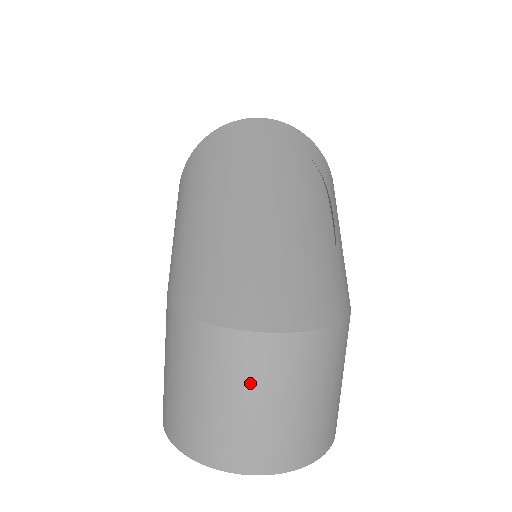
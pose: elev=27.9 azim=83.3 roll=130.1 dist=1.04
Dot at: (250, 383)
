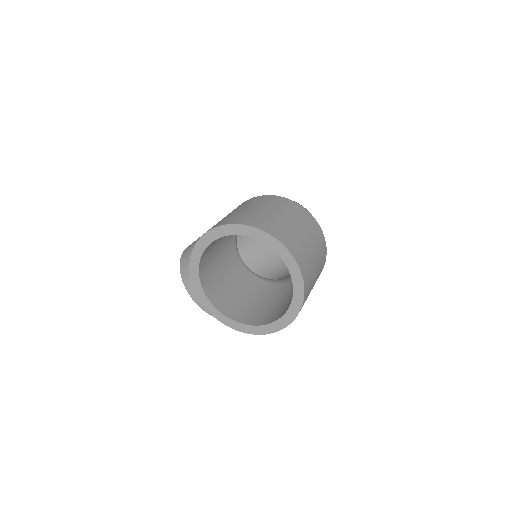
Dot at: (302, 222)
